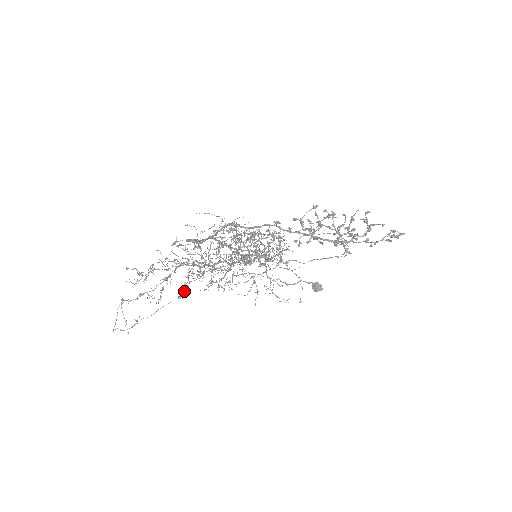
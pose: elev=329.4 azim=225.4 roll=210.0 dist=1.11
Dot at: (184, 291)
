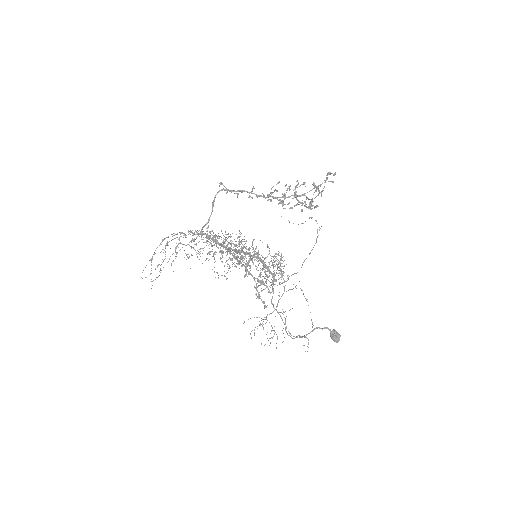
Dot at: (196, 252)
